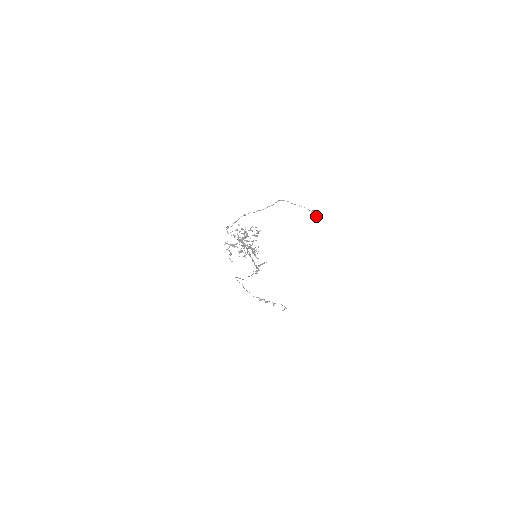
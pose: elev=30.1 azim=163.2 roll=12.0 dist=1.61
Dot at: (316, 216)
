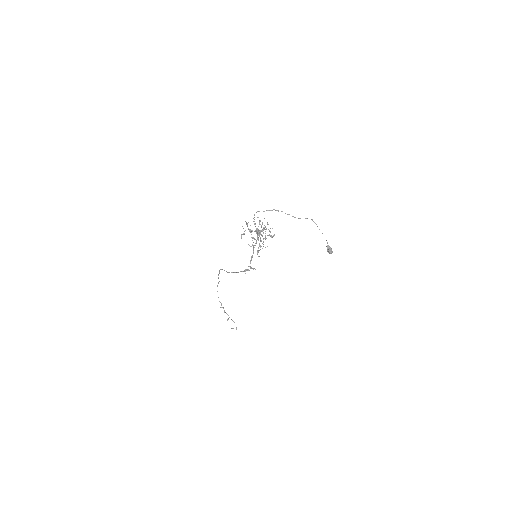
Dot at: (329, 252)
